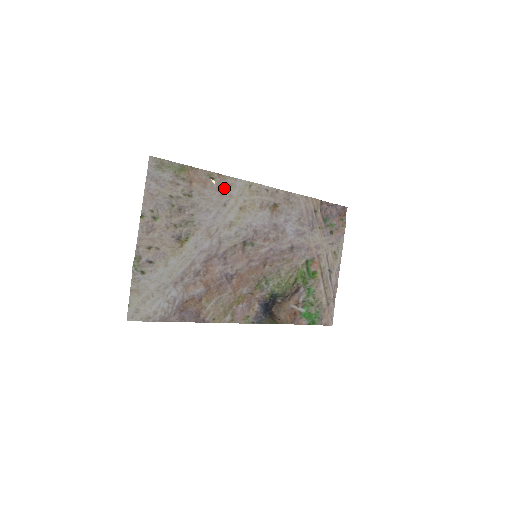
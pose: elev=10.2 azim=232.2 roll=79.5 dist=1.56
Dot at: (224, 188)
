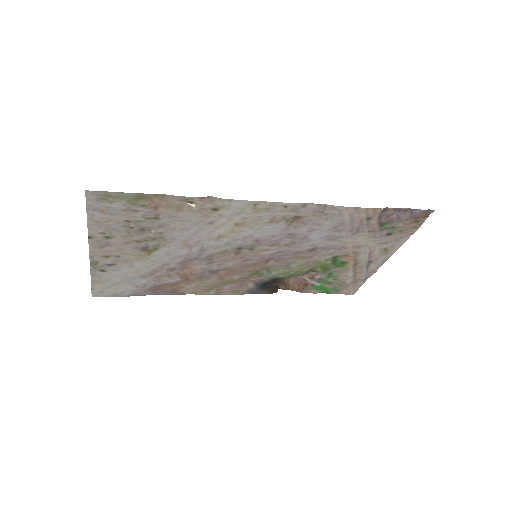
Dot at: (211, 209)
